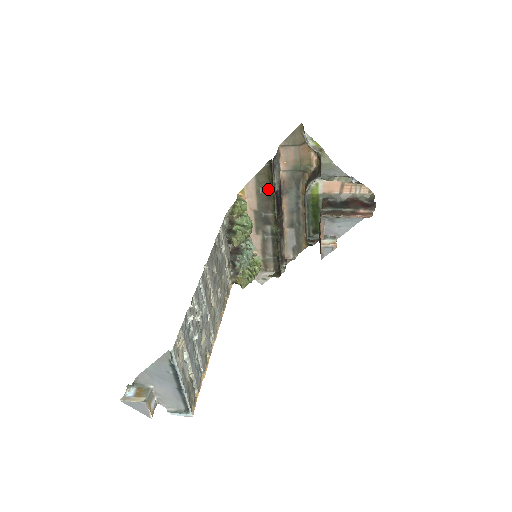
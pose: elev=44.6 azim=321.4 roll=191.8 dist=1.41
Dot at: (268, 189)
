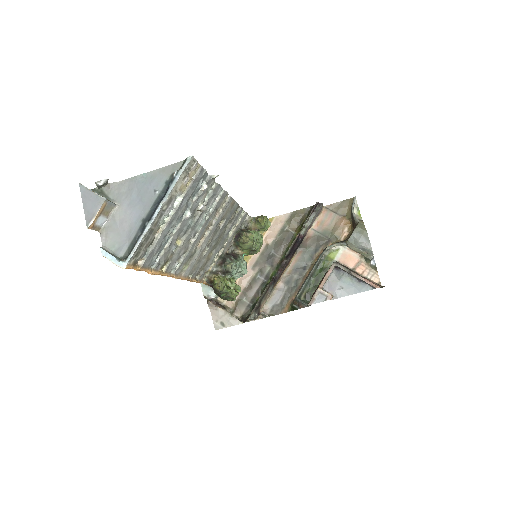
Dot at: (294, 231)
